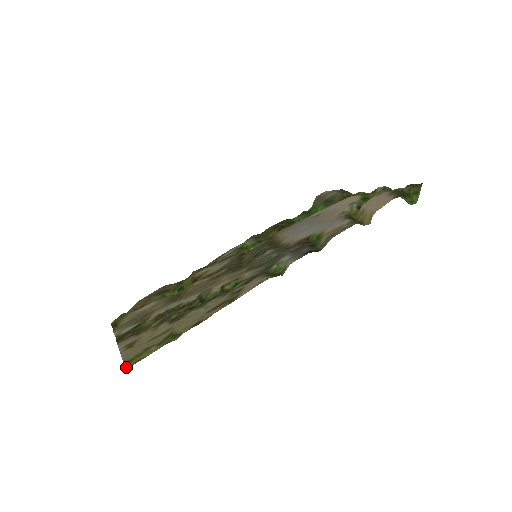
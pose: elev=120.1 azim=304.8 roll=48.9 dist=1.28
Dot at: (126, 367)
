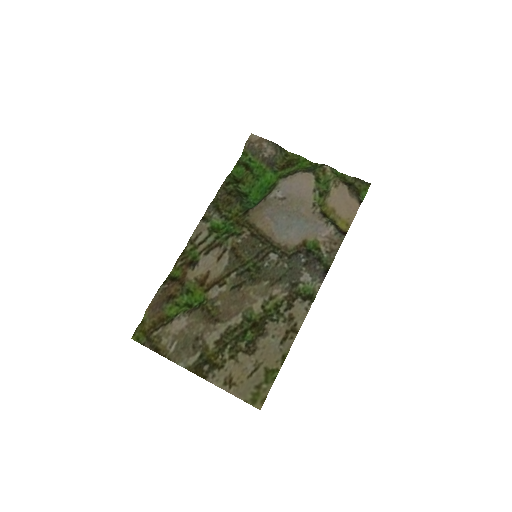
Dot at: (258, 408)
